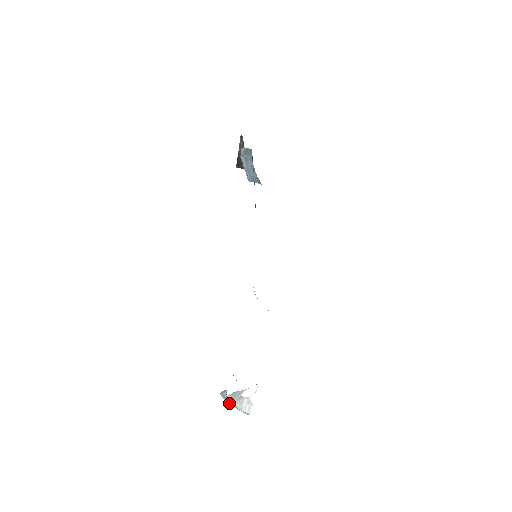
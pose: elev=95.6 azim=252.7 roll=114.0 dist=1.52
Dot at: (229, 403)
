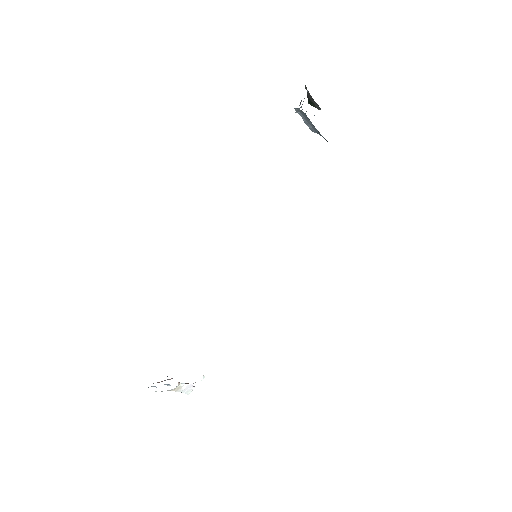
Dot at: (167, 385)
